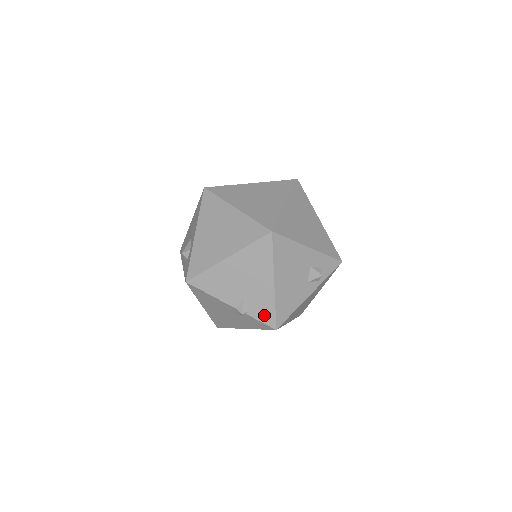
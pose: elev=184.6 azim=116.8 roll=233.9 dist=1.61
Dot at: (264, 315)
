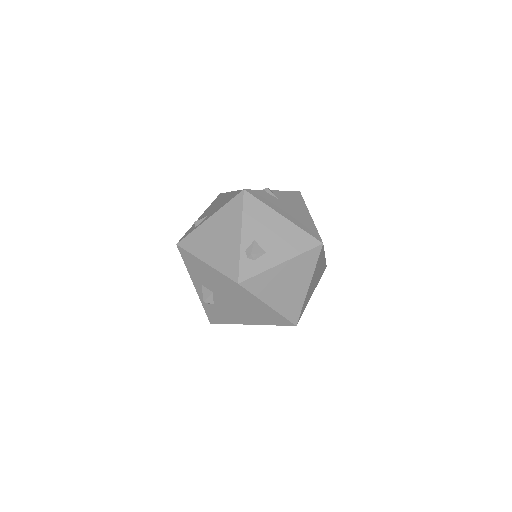
Dot at: occluded
